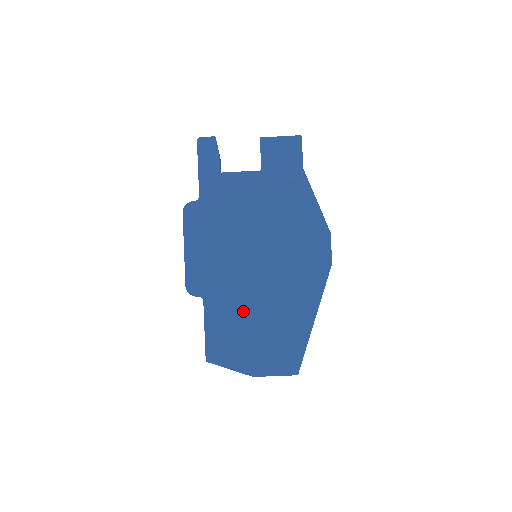
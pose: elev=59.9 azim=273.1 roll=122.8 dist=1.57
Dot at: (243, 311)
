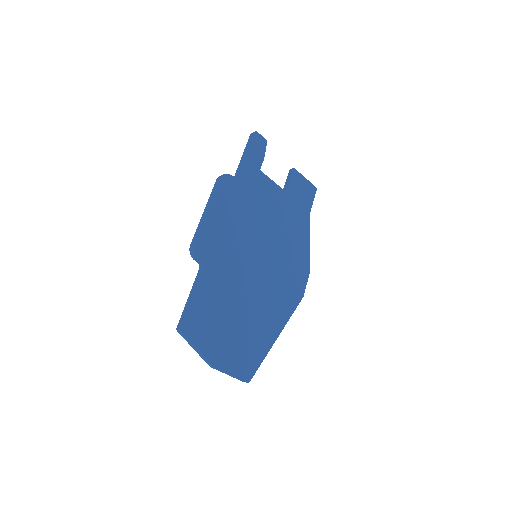
Dot at: (231, 298)
